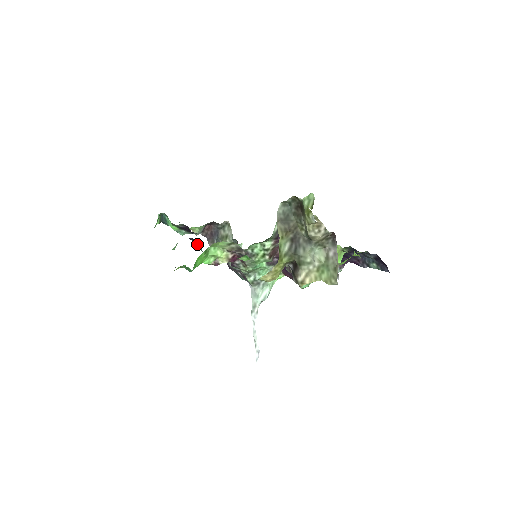
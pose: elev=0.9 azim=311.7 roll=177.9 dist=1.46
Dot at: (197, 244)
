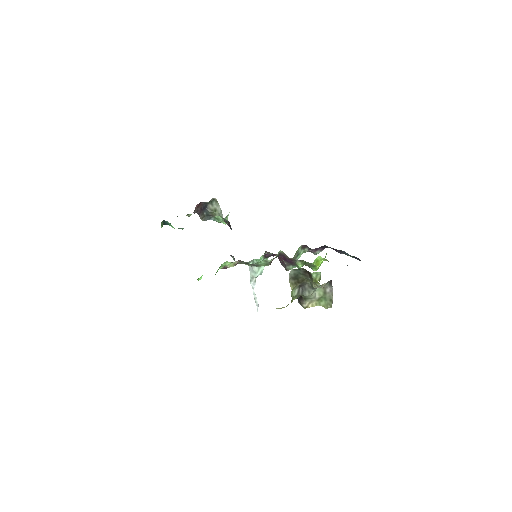
Dot at: occluded
